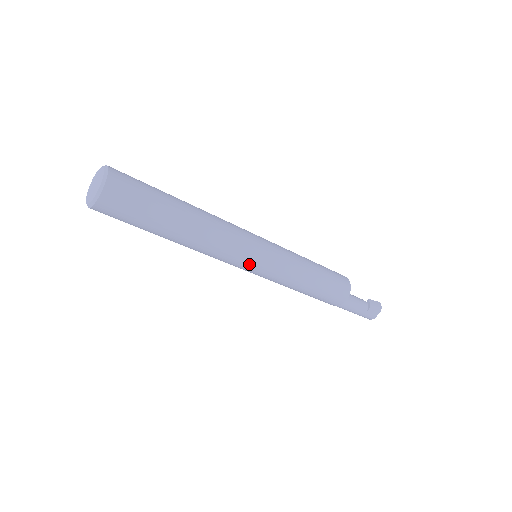
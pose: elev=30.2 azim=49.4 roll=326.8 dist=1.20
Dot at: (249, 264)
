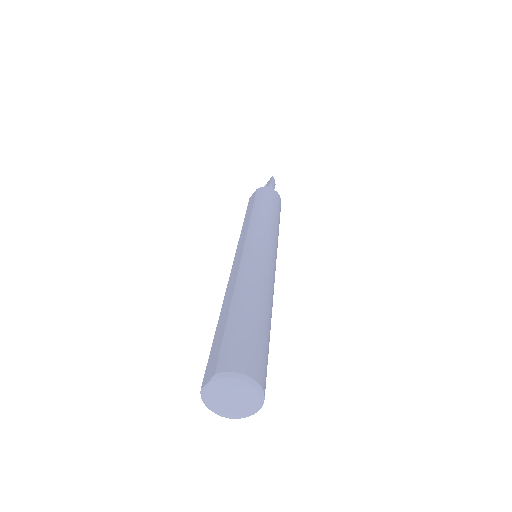
Dot at: occluded
